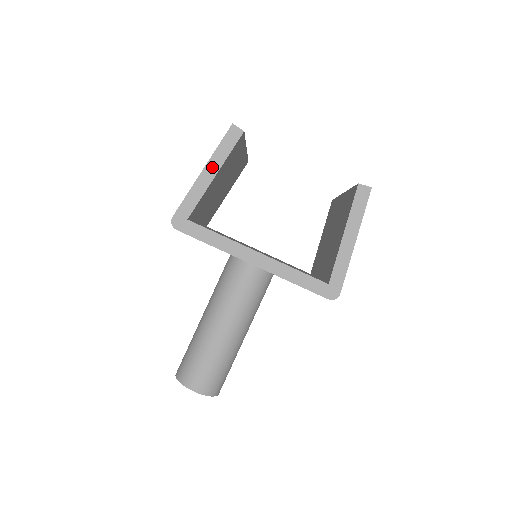
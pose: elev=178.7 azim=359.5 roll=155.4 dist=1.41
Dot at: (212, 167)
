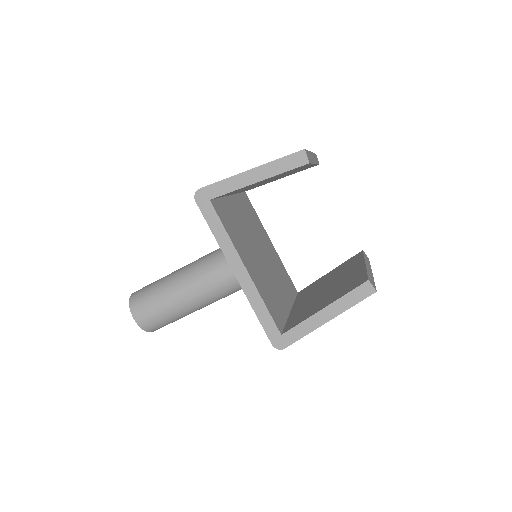
Dot at: (260, 173)
